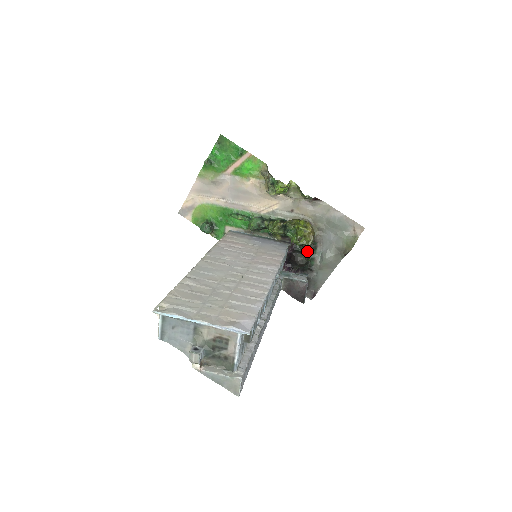
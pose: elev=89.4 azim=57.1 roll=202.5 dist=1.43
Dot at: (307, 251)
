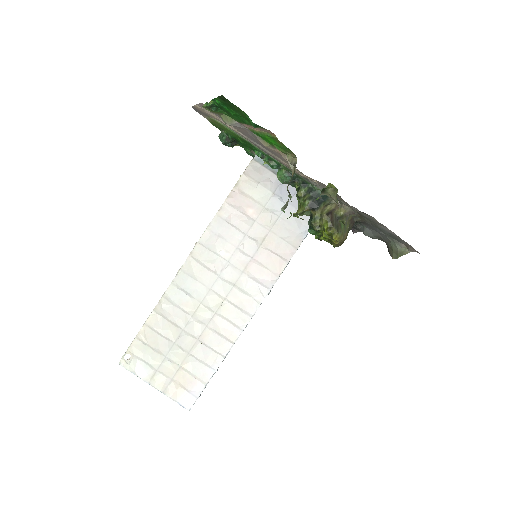
Dot at: occluded
